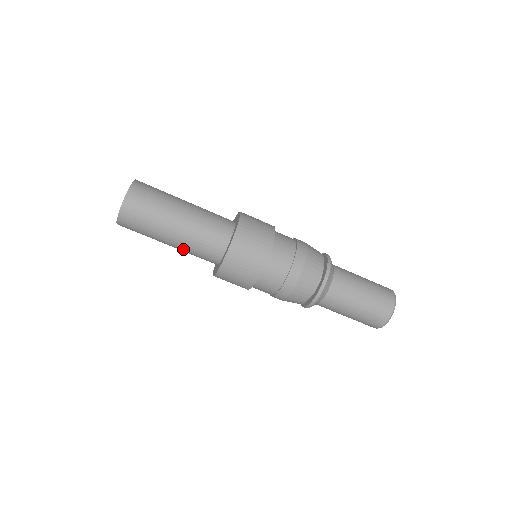
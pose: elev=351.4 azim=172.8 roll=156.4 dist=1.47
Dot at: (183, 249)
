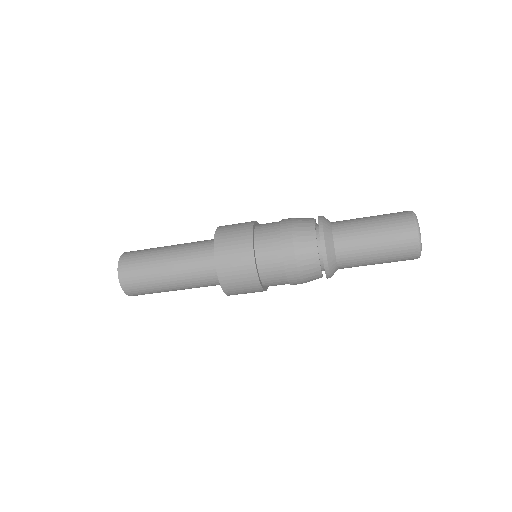
Dot at: (182, 272)
